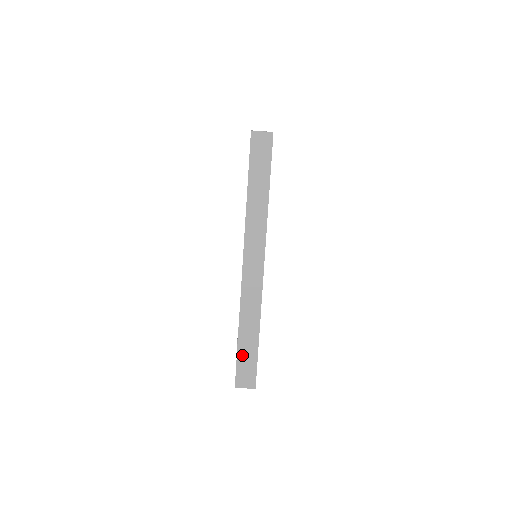
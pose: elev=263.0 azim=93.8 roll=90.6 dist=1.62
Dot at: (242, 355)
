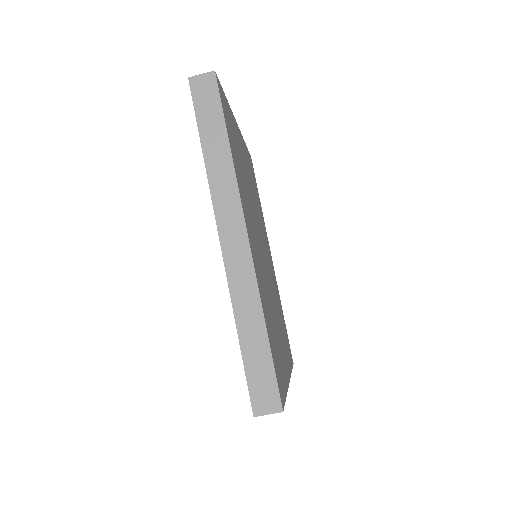
Dot at: (251, 366)
